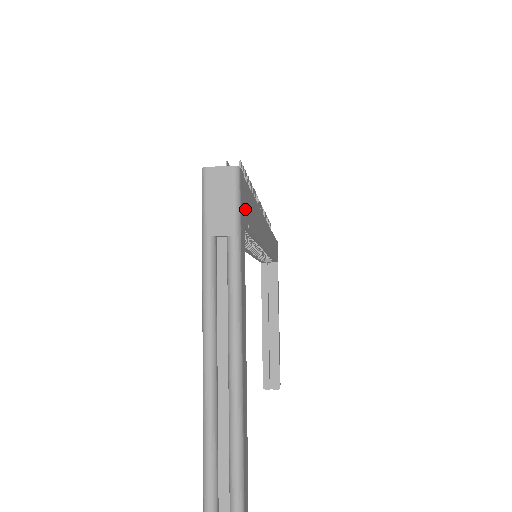
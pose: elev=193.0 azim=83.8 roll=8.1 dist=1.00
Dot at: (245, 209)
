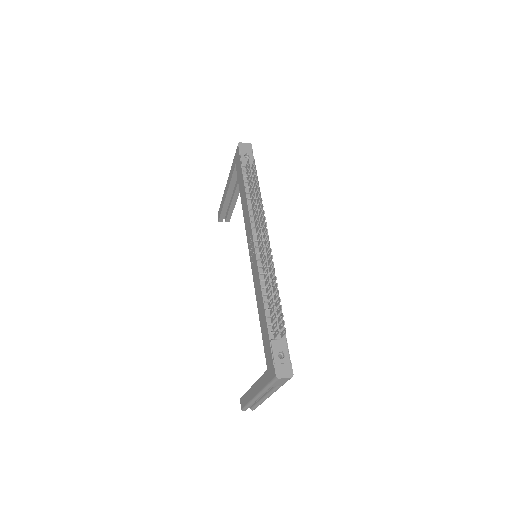
Dot at: occluded
